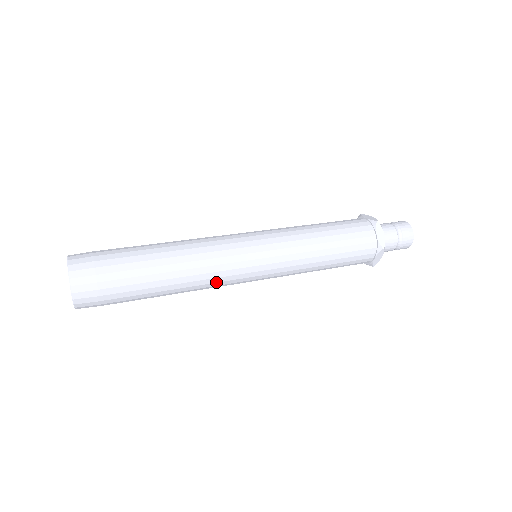
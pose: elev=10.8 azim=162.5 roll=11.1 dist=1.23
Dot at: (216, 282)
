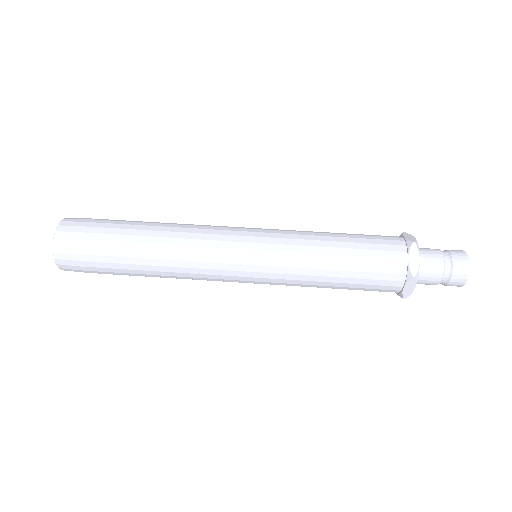
Dot at: (198, 273)
